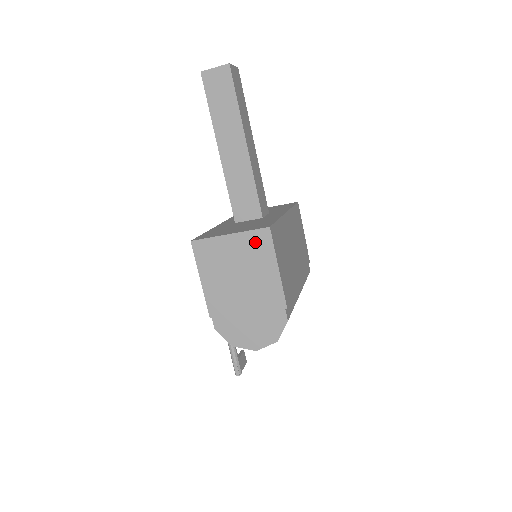
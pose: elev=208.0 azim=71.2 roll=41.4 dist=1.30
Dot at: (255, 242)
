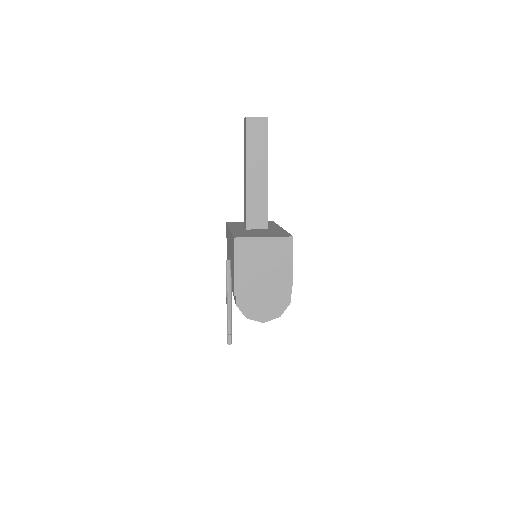
Dot at: (281, 245)
